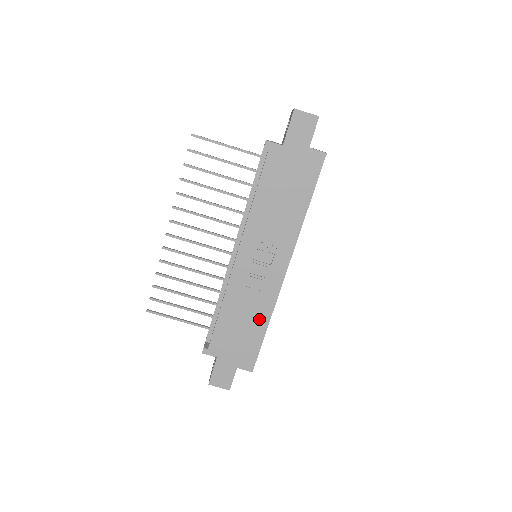
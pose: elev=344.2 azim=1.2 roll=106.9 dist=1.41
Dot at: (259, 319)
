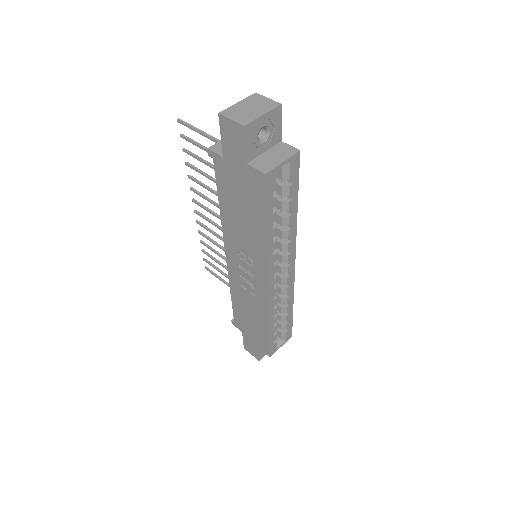
Dot at: (261, 319)
